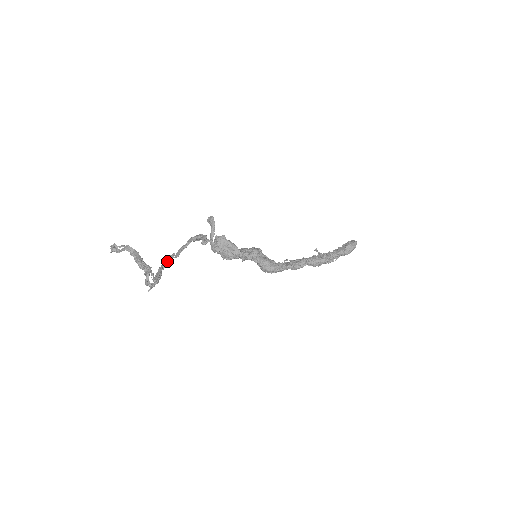
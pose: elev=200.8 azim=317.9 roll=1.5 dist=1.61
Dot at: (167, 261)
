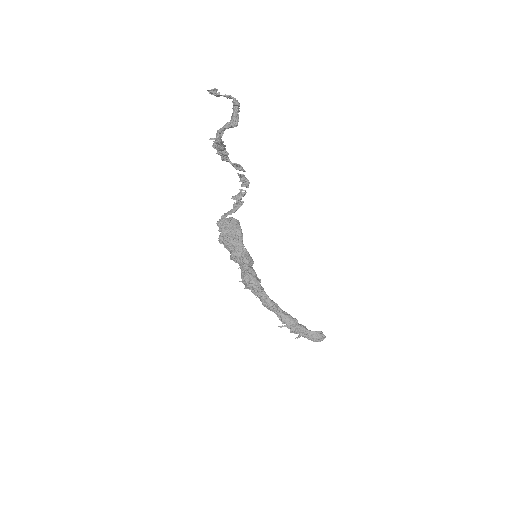
Dot at: occluded
